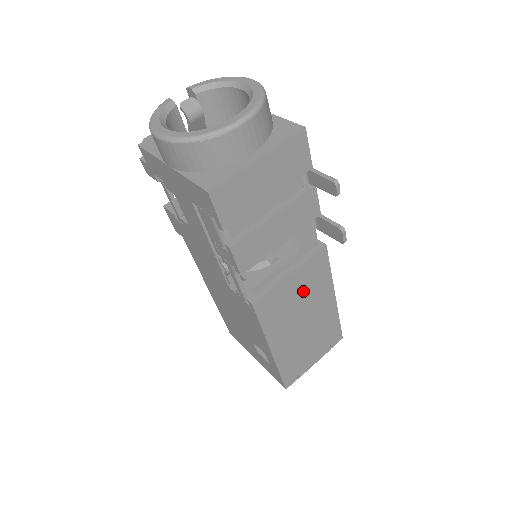
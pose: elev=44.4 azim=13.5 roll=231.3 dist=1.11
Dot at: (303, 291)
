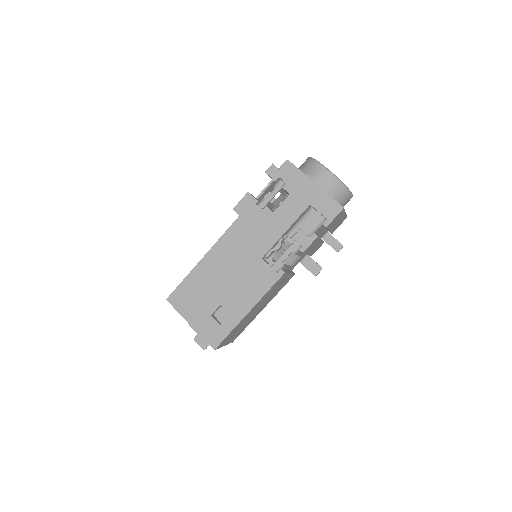
Dot at: (277, 289)
